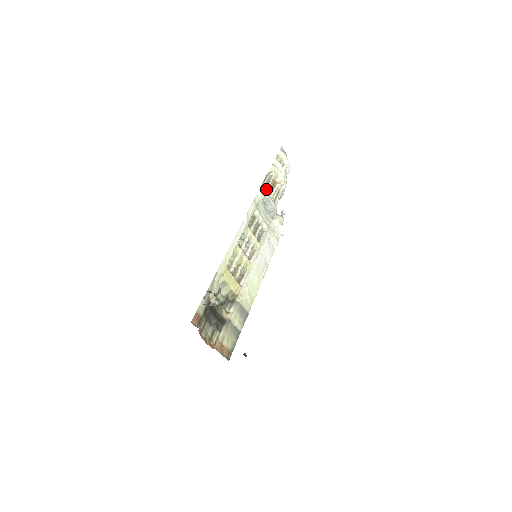
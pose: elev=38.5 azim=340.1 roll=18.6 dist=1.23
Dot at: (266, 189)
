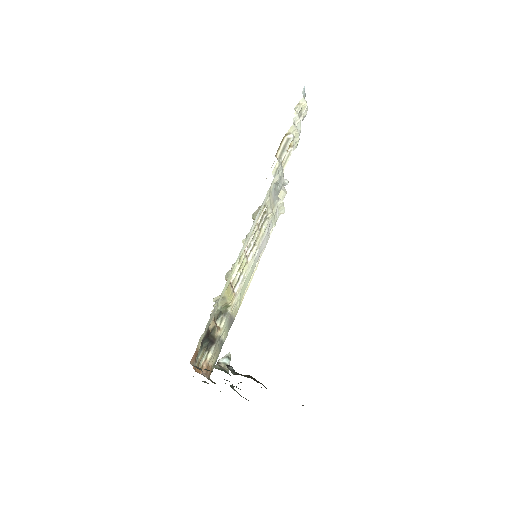
Dot at: (281, 162)
